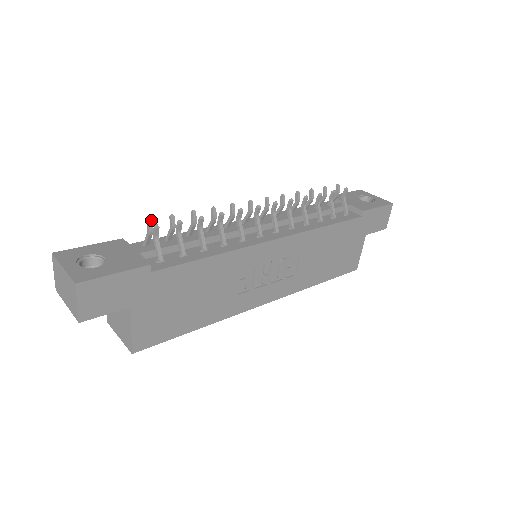
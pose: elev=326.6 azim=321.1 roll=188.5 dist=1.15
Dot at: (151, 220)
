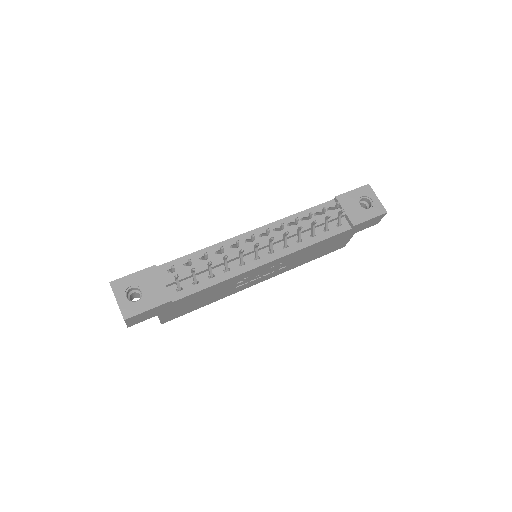
Dot at: occluded
